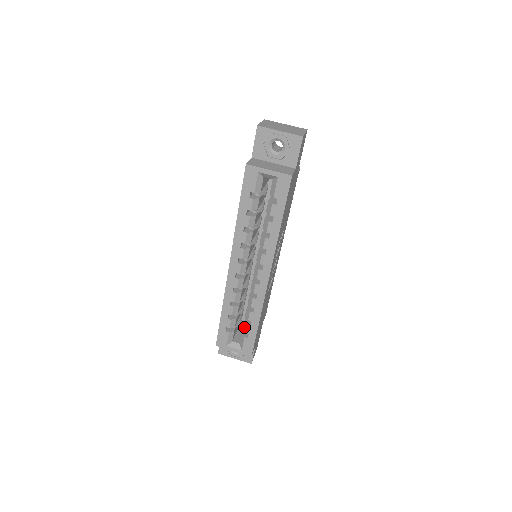
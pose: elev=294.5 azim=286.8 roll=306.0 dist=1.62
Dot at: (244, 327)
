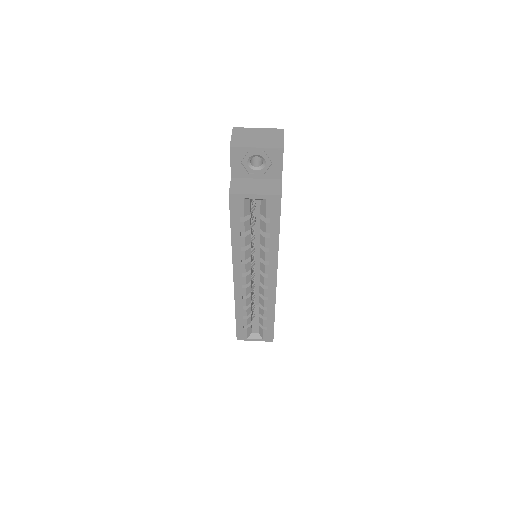
Dot at: (260, 322)
